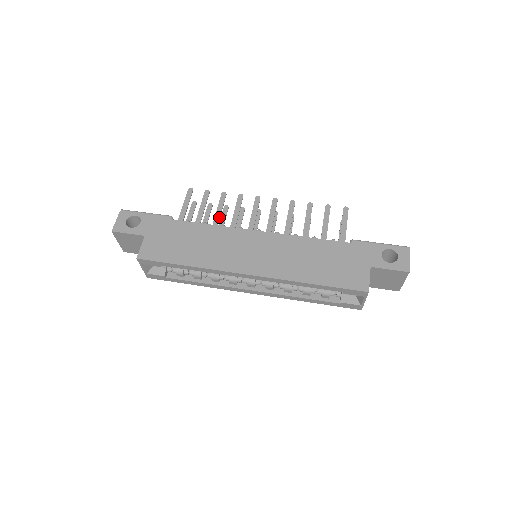
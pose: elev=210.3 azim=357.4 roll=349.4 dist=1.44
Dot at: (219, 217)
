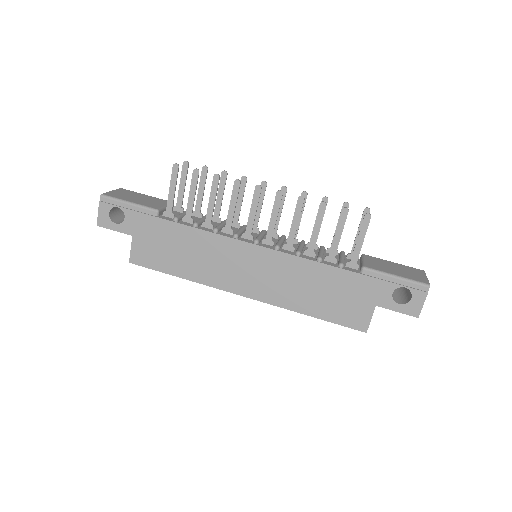
Dot at: (212, 212)
